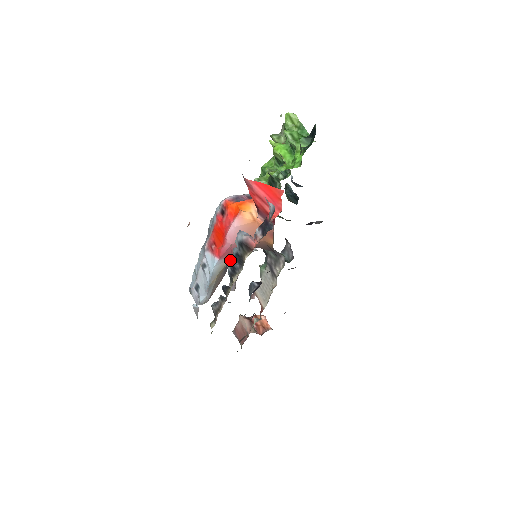
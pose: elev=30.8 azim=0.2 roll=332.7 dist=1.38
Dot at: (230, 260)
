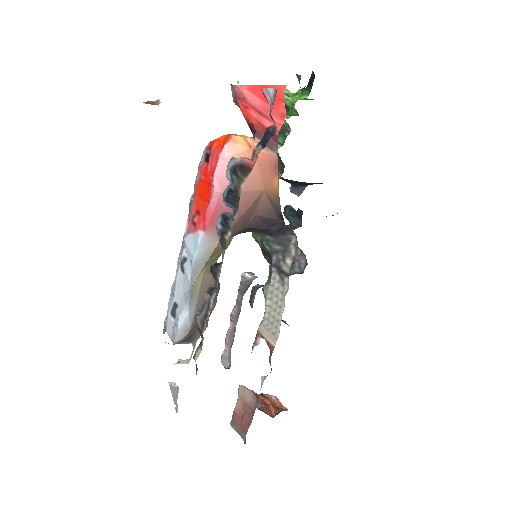
Dot at: (220, 215)
